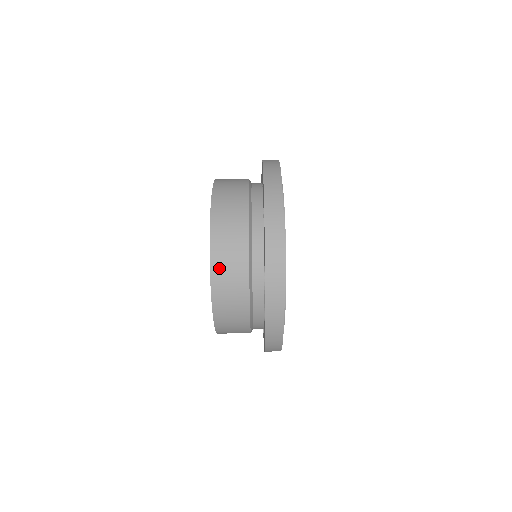
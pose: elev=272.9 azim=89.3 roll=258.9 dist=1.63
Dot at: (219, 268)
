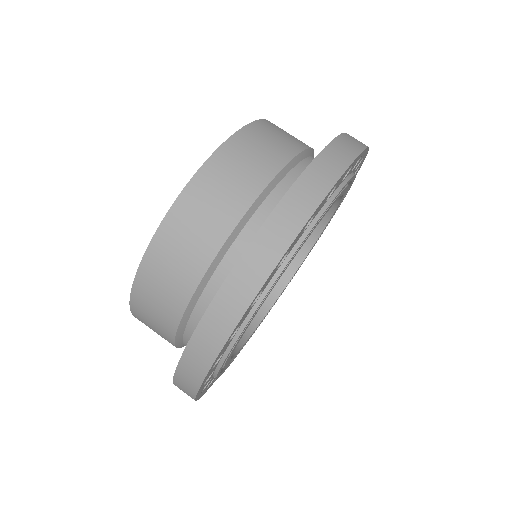
Dot at: (183, 215)
